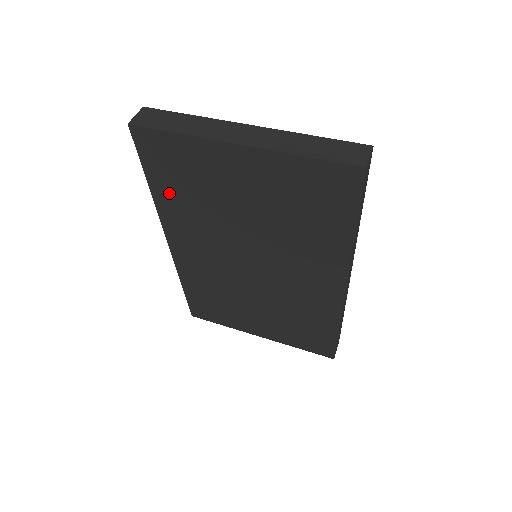
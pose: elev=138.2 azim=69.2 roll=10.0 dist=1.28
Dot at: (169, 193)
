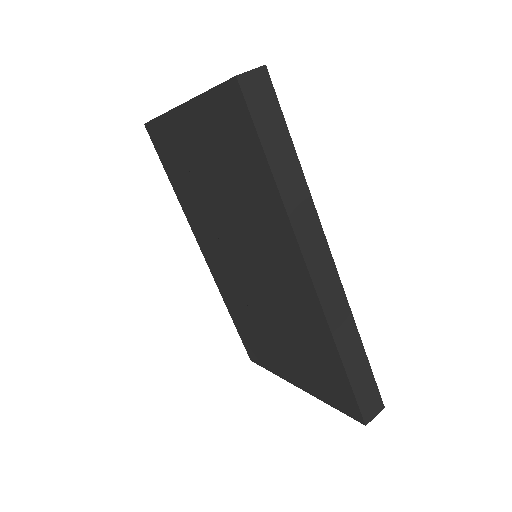
Dot at: (180, 188)
